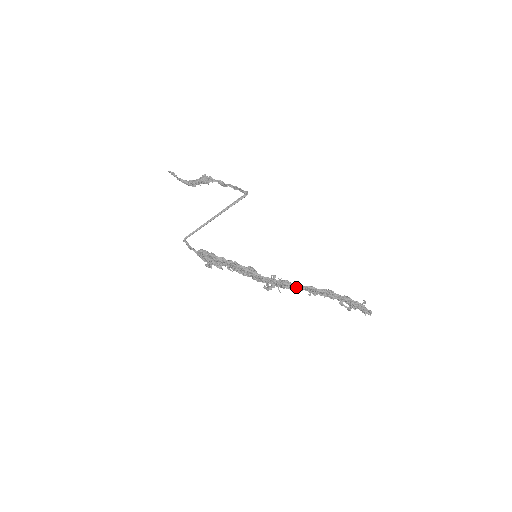
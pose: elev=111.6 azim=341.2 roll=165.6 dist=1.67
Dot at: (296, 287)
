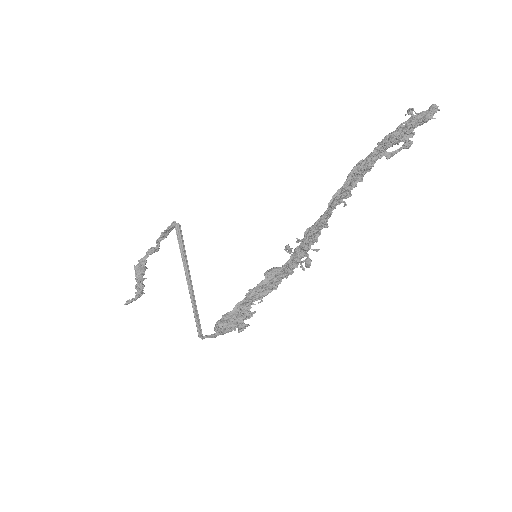
Dot at: (318, 222)
